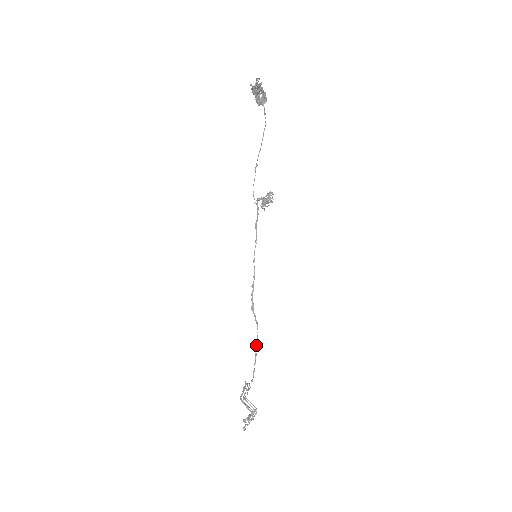
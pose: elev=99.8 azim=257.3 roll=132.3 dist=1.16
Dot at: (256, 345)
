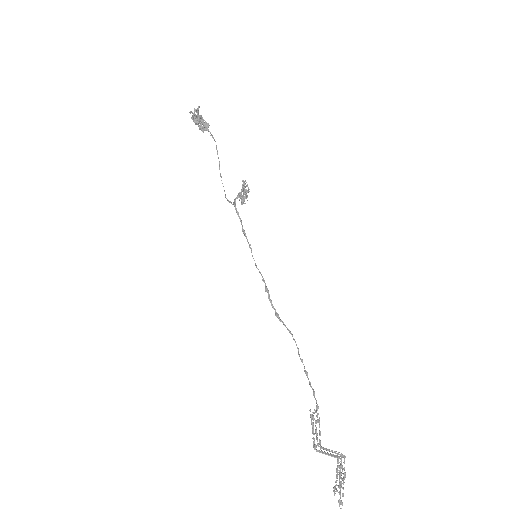
Dot at: (301, 361)
